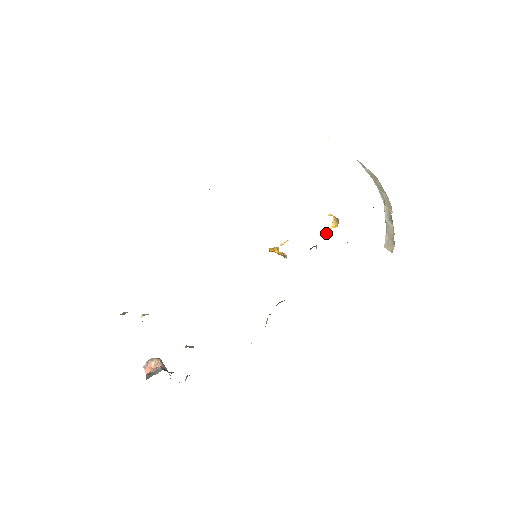
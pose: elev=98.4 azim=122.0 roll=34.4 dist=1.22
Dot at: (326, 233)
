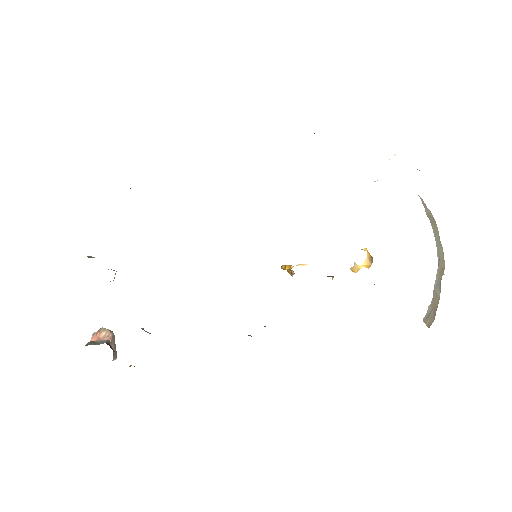
Dot at: (352, 269)
